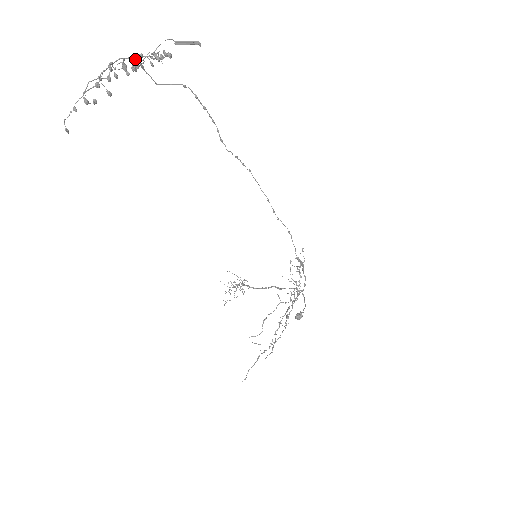
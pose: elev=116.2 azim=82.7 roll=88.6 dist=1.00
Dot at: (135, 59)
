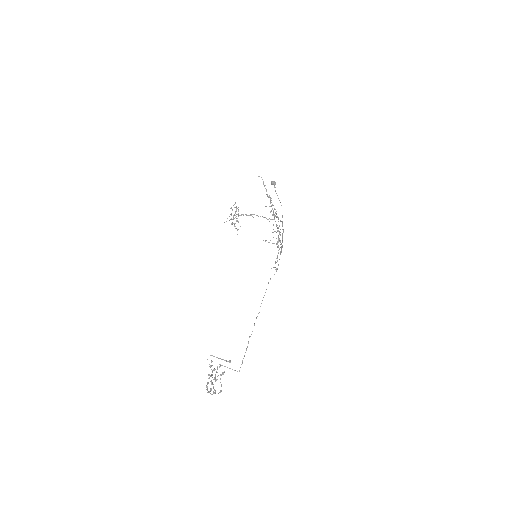
Dot at: occluded
